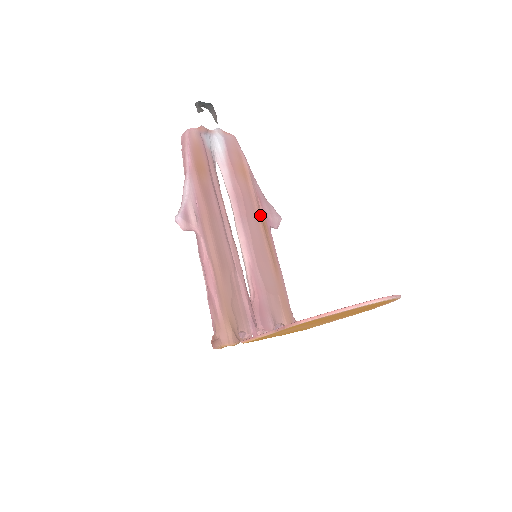
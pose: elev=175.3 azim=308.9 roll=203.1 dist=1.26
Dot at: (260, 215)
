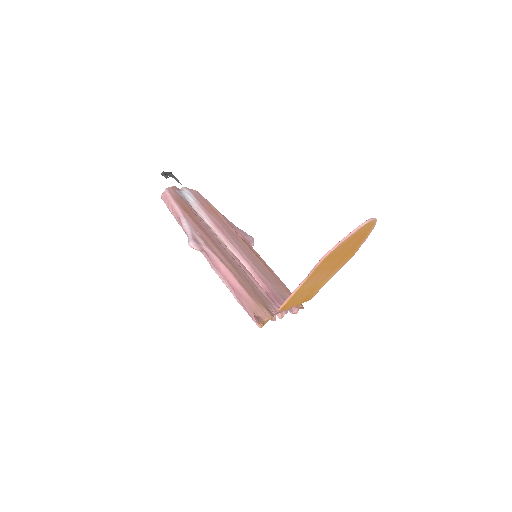
Dot at: (240, 237)
